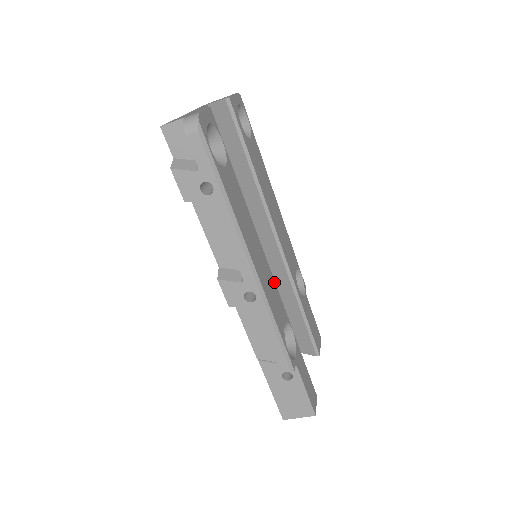
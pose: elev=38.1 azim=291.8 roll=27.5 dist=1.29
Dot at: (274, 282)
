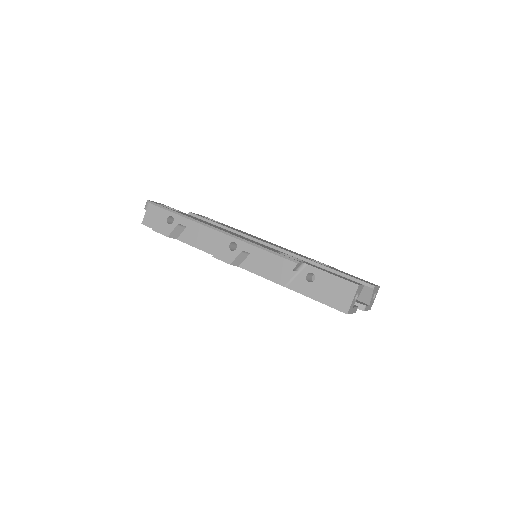
Dot at: occluded
